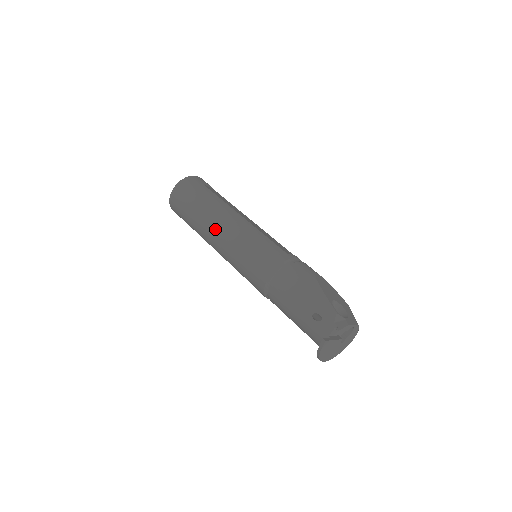
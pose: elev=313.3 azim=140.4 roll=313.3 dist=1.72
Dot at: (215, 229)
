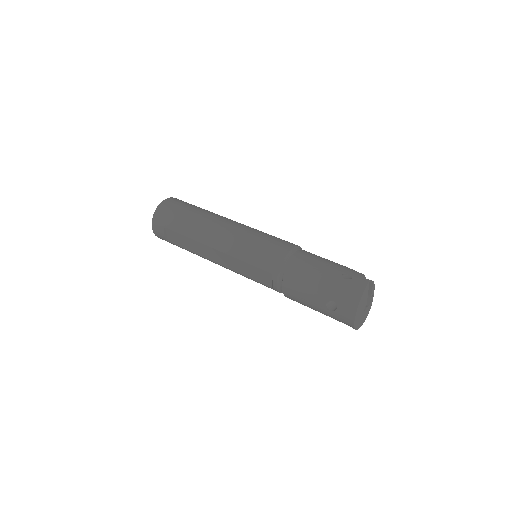
Dot at: (219, 224)
